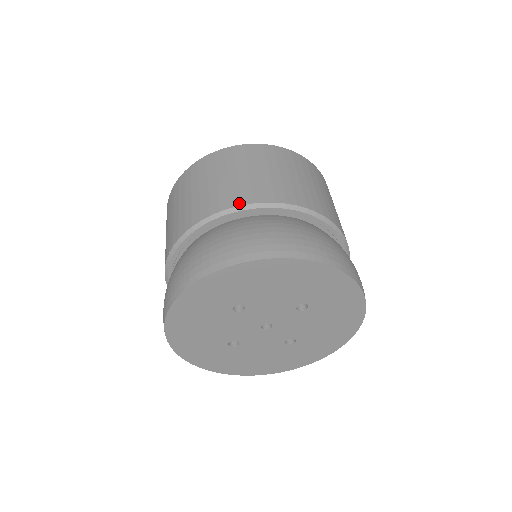
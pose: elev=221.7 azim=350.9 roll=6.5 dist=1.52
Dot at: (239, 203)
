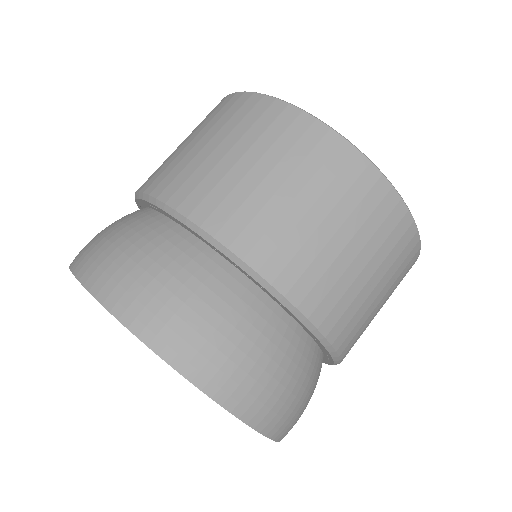
Dot at: (319, 322)
